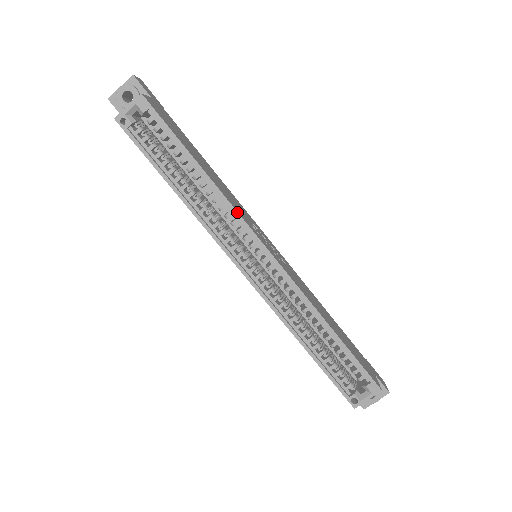
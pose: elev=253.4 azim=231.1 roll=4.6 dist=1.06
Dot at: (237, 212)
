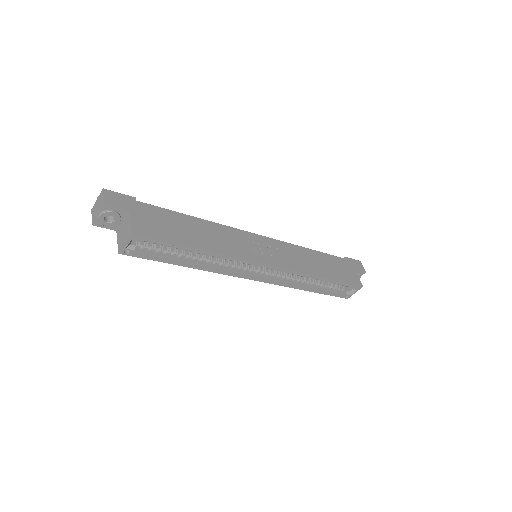
Dot at: (239, 258)
